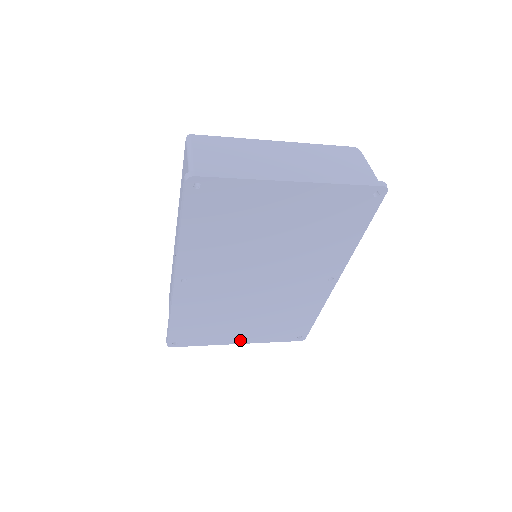
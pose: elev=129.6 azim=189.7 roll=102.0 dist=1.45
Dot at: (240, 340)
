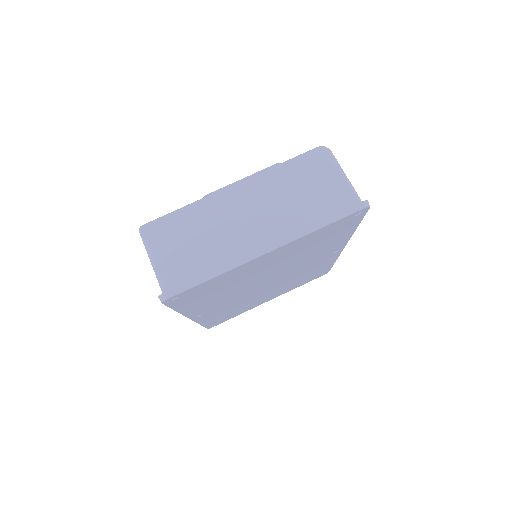
Dot at: (269, 299)
